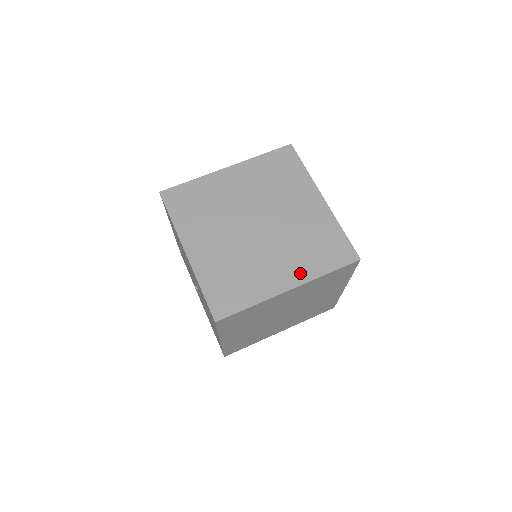
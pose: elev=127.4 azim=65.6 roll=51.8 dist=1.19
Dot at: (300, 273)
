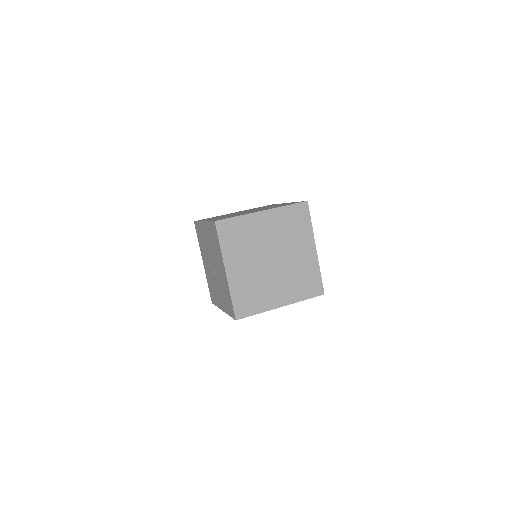
Dot at: (290, 297)
